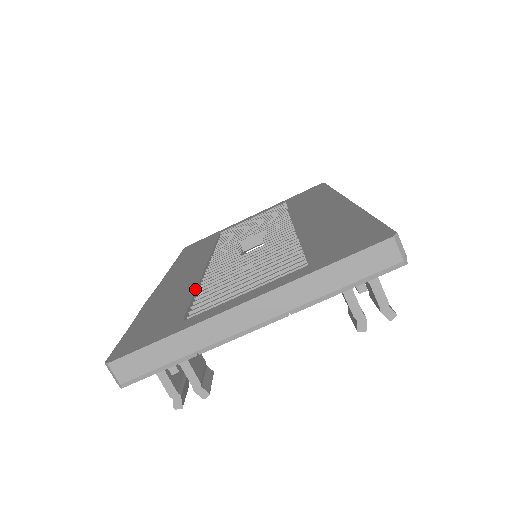
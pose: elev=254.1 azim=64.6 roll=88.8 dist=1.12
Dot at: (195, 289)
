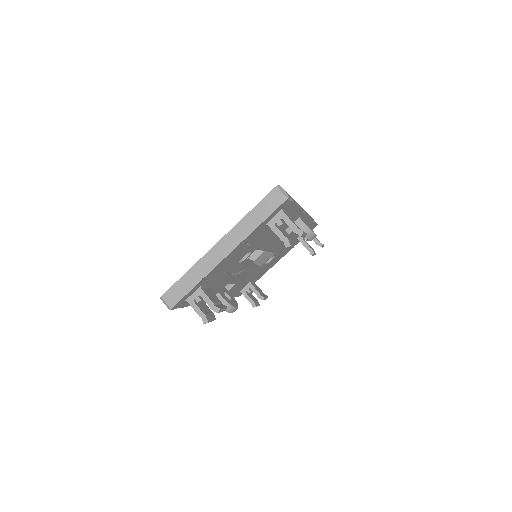
Dot at: occluded
